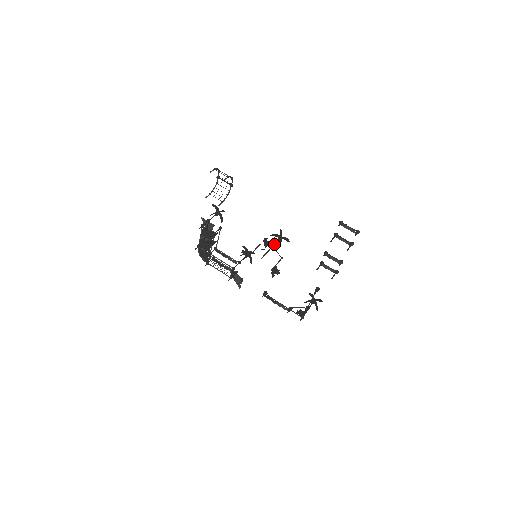
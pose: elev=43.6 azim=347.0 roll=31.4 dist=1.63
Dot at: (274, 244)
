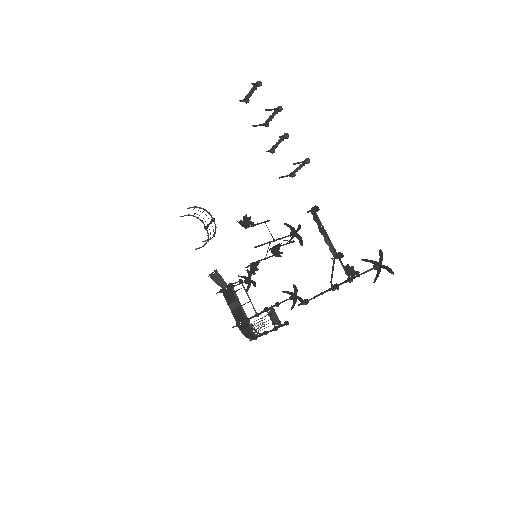
Dot at: (281, 238)
